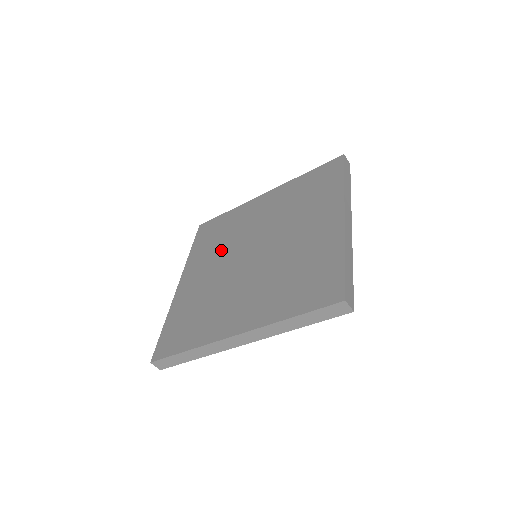
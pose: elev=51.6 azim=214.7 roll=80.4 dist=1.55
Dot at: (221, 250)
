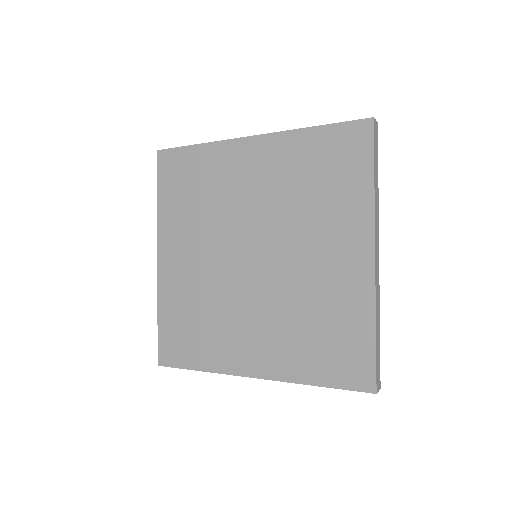
Dot at: (205, 227)
